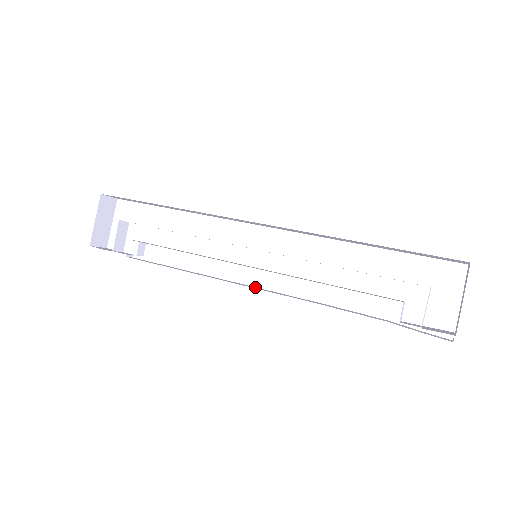
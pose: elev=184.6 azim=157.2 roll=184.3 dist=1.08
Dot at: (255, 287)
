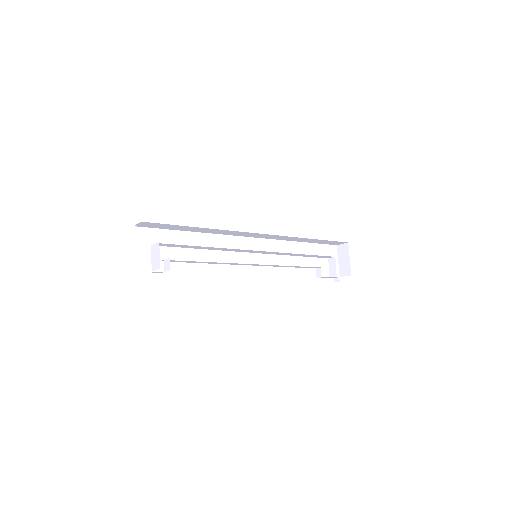
Dot at: occluded
